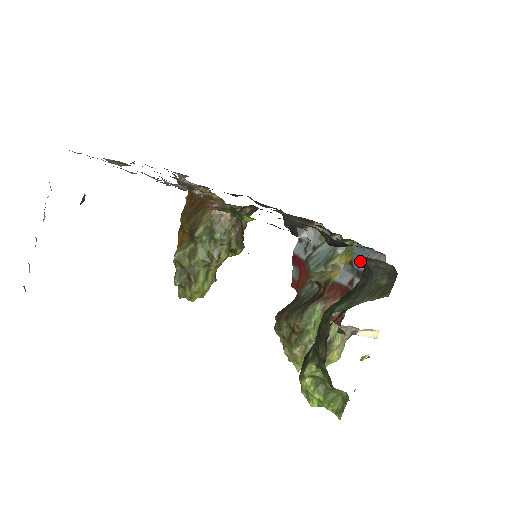
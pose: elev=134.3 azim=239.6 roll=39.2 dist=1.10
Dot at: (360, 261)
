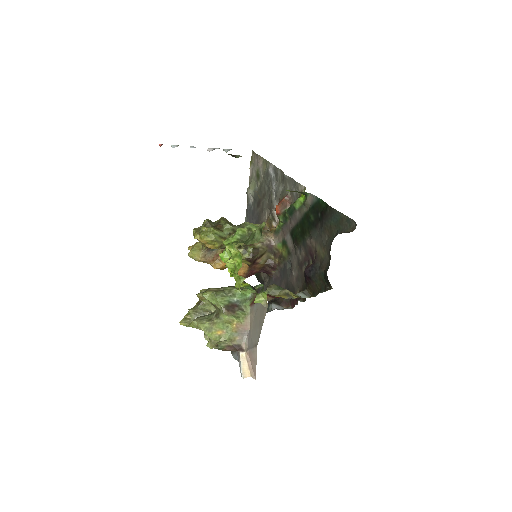
Dot at: occluded
